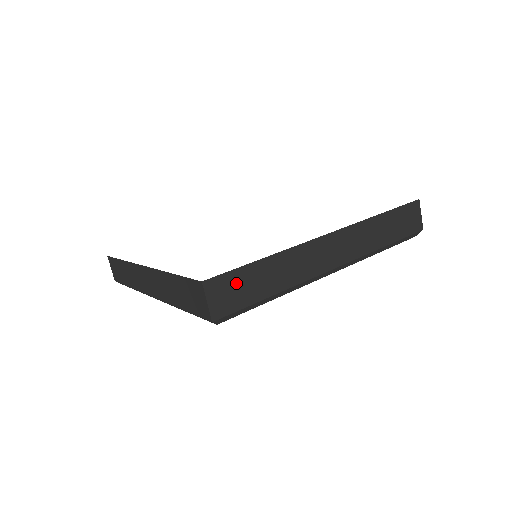
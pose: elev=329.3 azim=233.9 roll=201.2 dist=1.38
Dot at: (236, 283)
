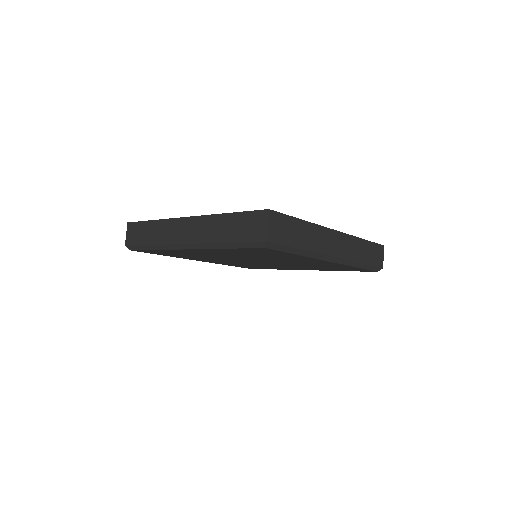
Dot at: (285, 225)
